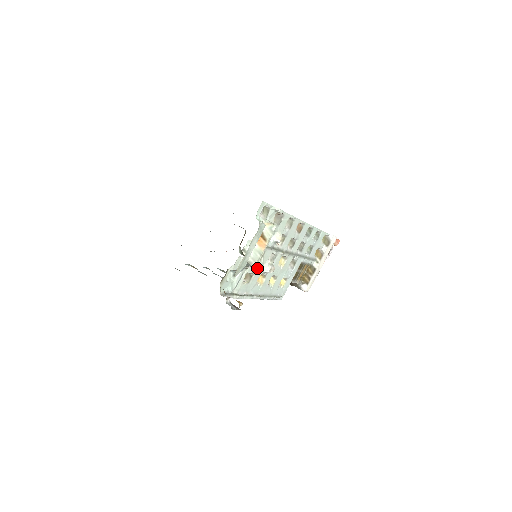
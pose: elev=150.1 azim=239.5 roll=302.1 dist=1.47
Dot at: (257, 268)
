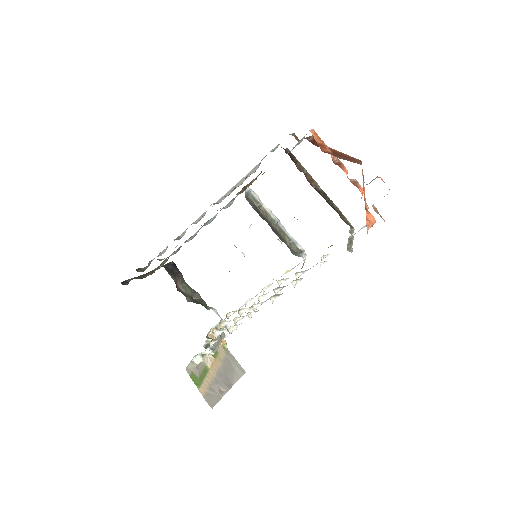
Dot at: occluded
